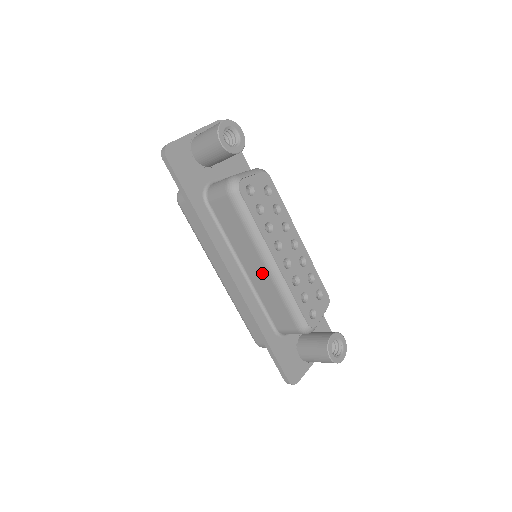
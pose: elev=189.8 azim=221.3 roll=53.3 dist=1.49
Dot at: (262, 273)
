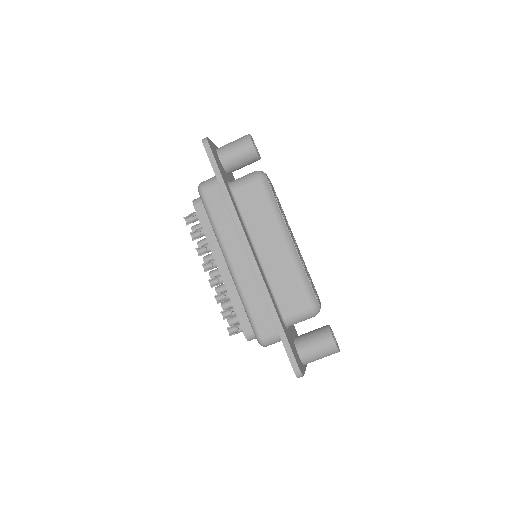
Dot at: (278, 251)
